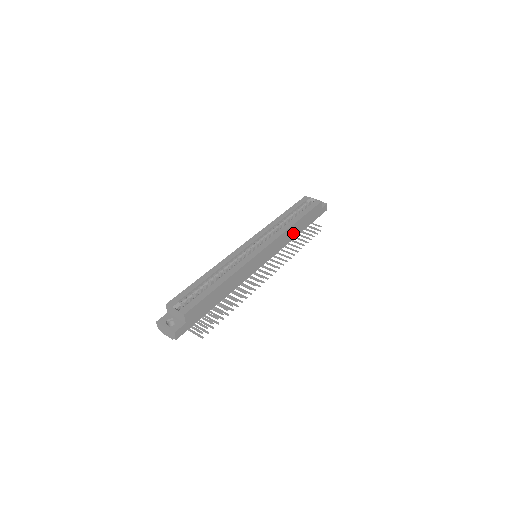
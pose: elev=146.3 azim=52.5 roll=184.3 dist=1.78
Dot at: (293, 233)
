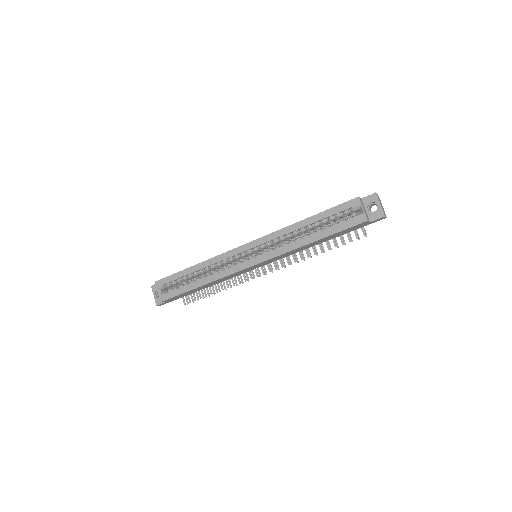
Dot at: (308, 246)
